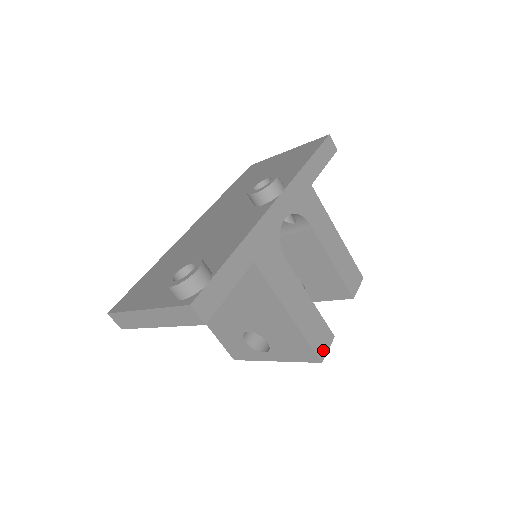
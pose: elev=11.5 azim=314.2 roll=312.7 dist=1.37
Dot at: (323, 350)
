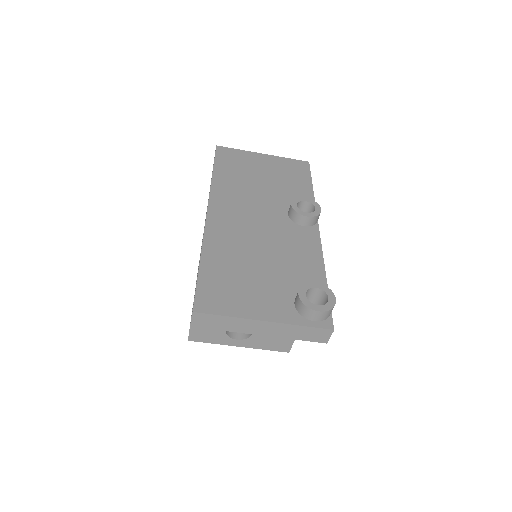
Dot at: occluded
